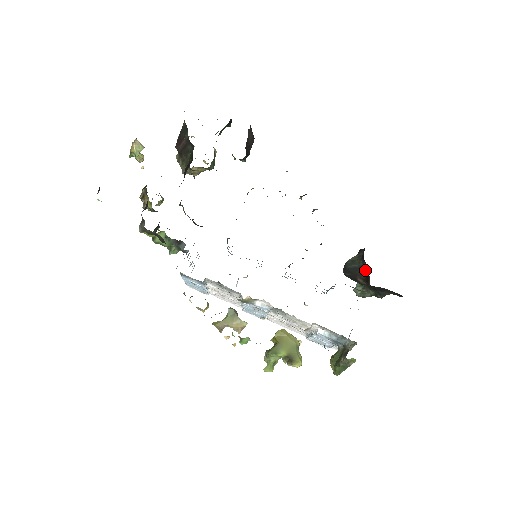
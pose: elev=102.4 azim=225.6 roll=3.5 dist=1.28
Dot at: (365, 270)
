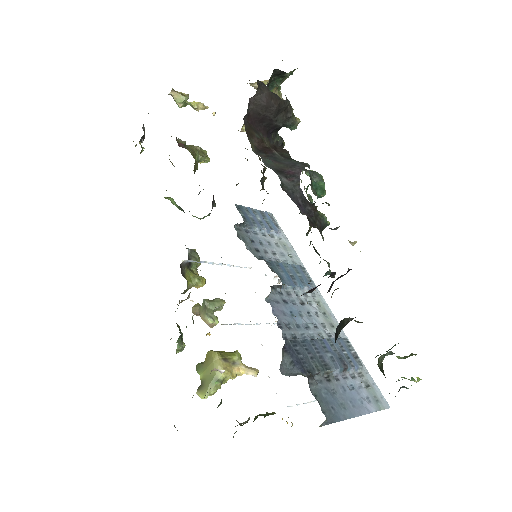
Dot at: occluded
